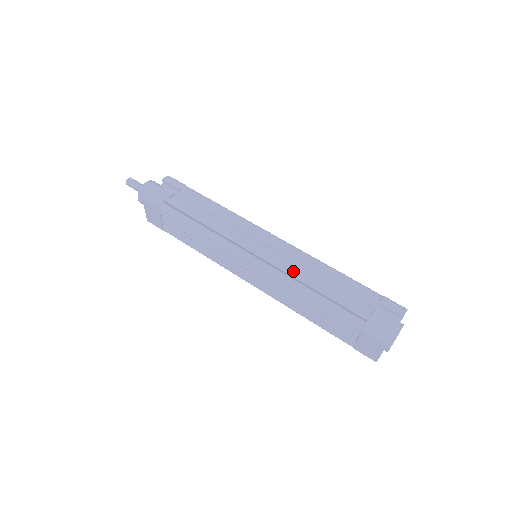
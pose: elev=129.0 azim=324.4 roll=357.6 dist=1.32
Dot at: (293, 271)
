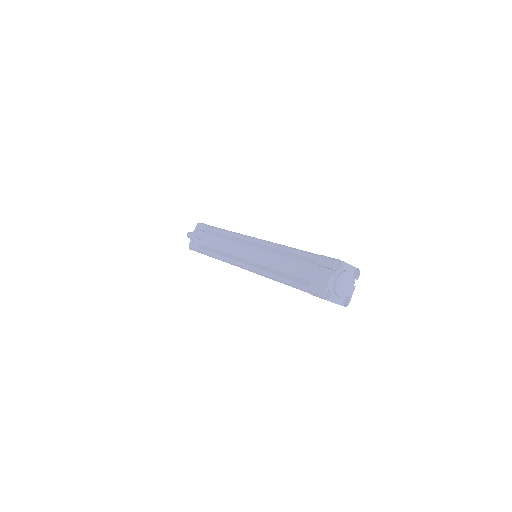
Dot at: (267, 263)
